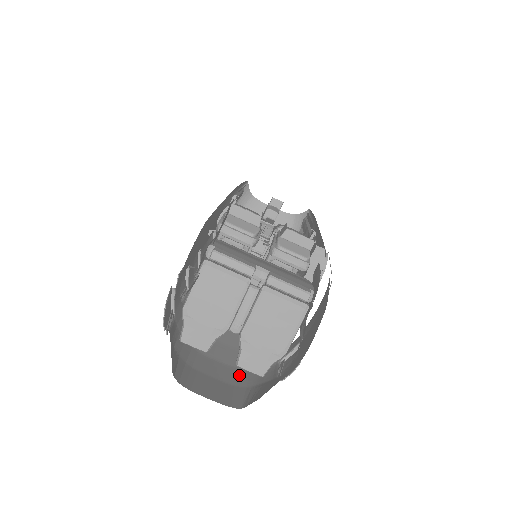
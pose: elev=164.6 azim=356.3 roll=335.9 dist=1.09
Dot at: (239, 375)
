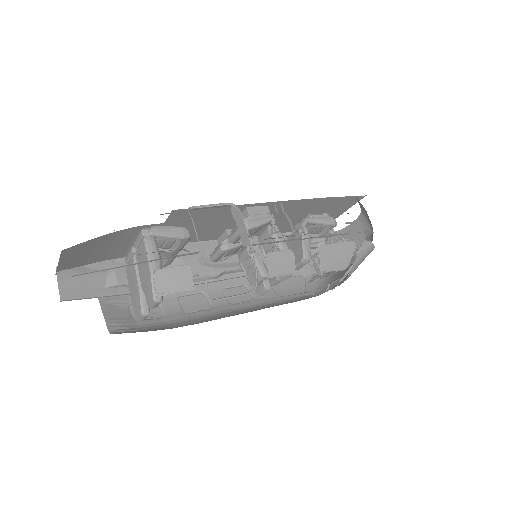
Dot at: occluded
